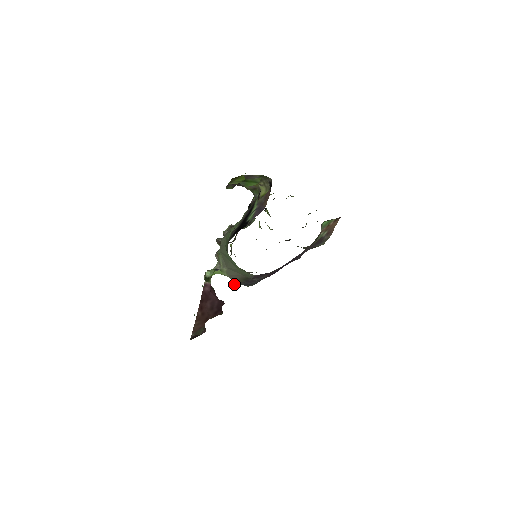
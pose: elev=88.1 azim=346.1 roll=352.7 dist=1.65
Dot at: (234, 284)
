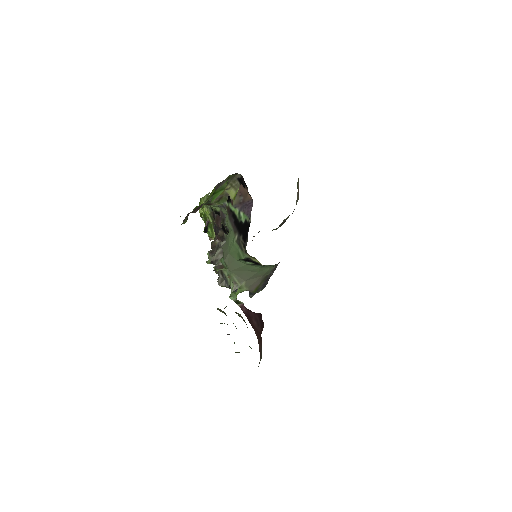
Dot at: (253, 295)
